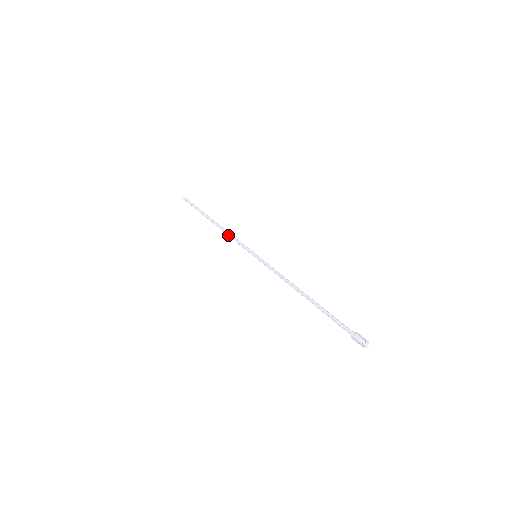
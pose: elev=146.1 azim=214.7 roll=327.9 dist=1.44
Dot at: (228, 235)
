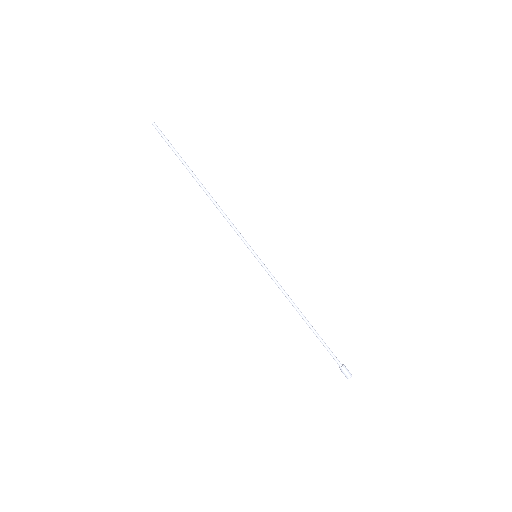
Dot at: occluded
